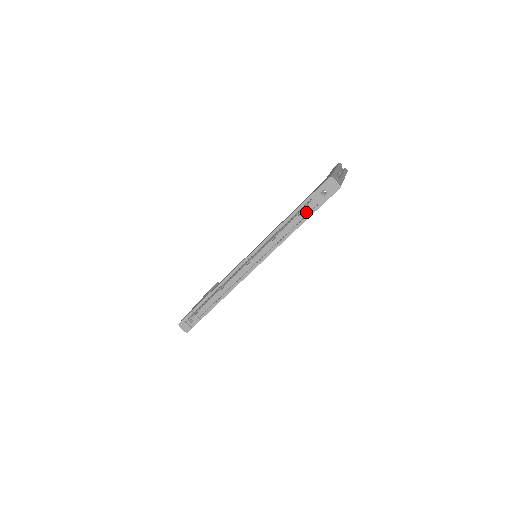
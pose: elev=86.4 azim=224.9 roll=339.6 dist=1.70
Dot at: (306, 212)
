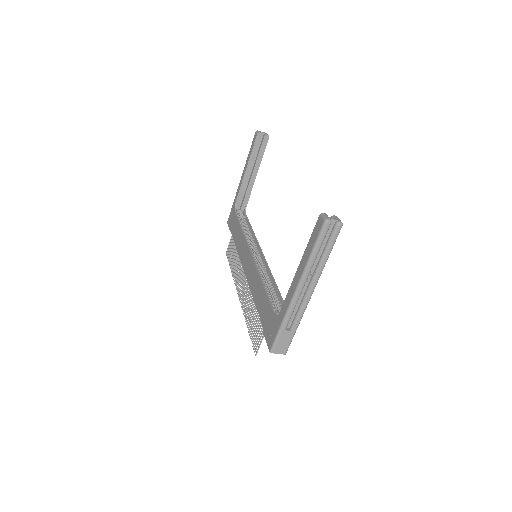
Dot at: occluded
